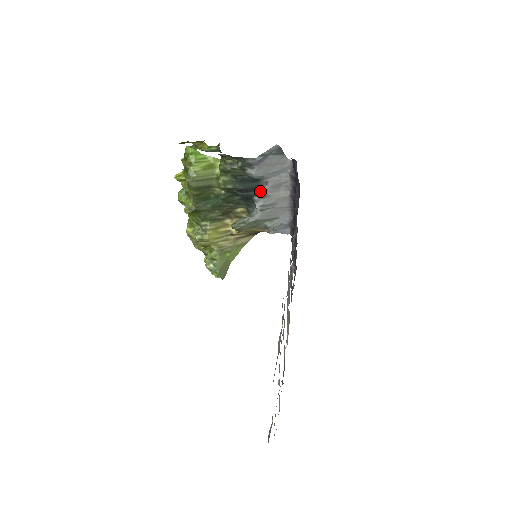
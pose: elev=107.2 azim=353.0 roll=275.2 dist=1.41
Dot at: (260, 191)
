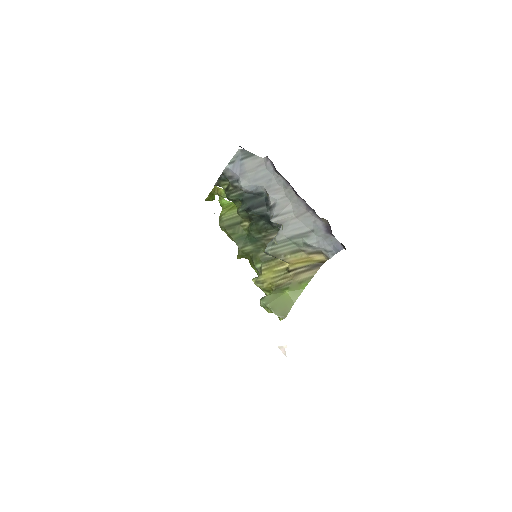
Dot at: (268, 204)
